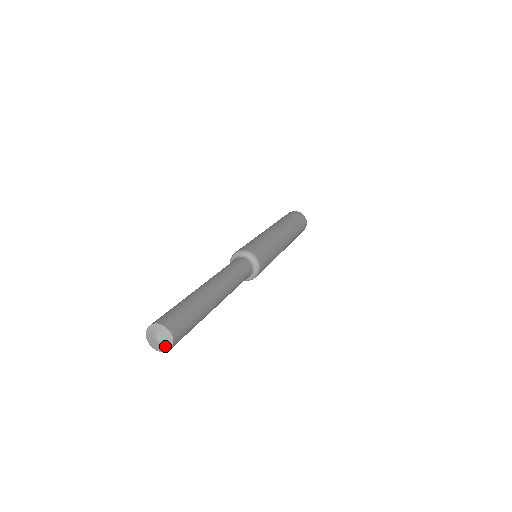
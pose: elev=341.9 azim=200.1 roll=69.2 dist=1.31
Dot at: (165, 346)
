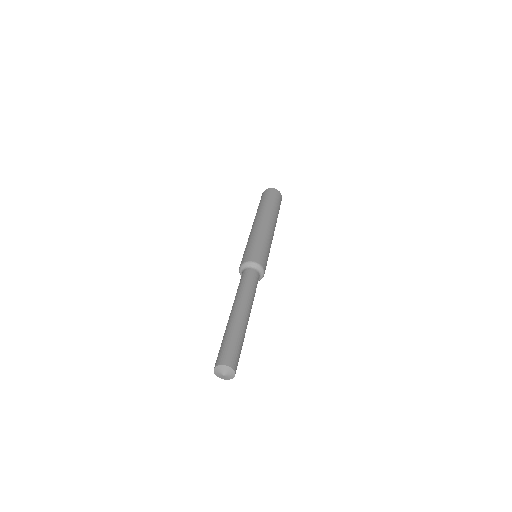
Dot at: (231, 374)
